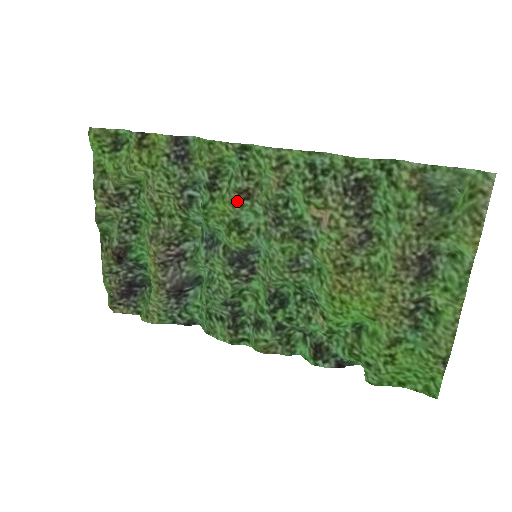
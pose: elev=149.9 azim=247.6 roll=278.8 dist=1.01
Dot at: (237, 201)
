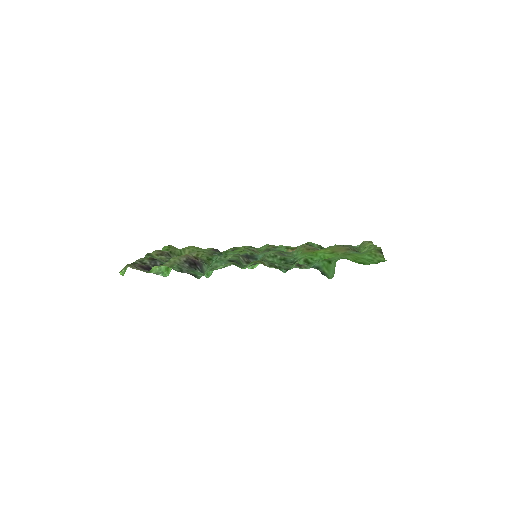
Dot at: (248, 248)
